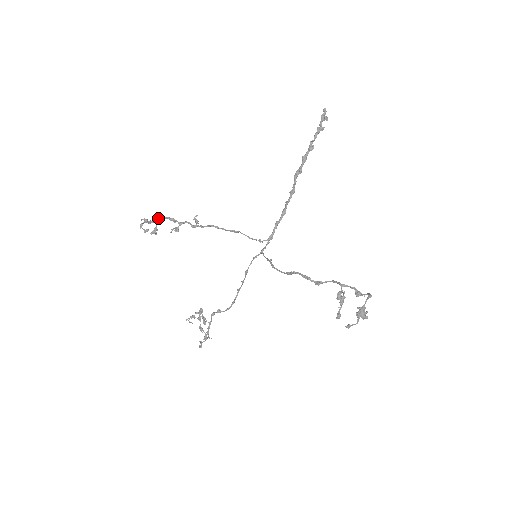
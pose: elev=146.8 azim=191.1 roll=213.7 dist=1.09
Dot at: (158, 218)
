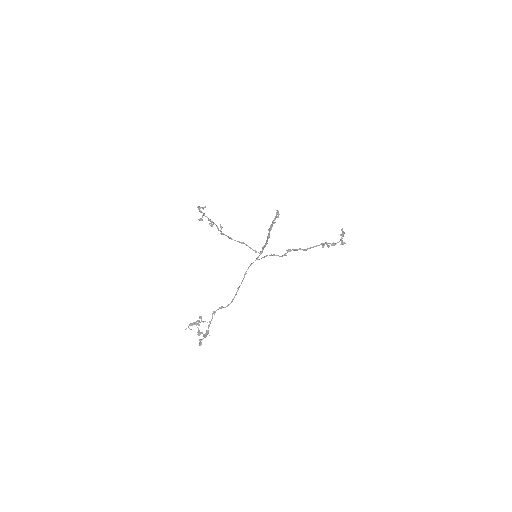
Dot at: (204, 213)
